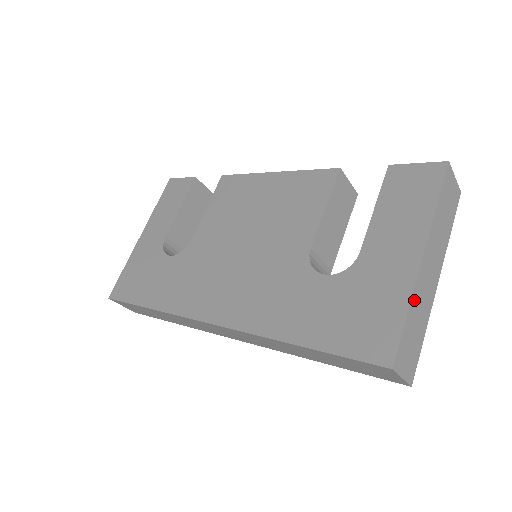
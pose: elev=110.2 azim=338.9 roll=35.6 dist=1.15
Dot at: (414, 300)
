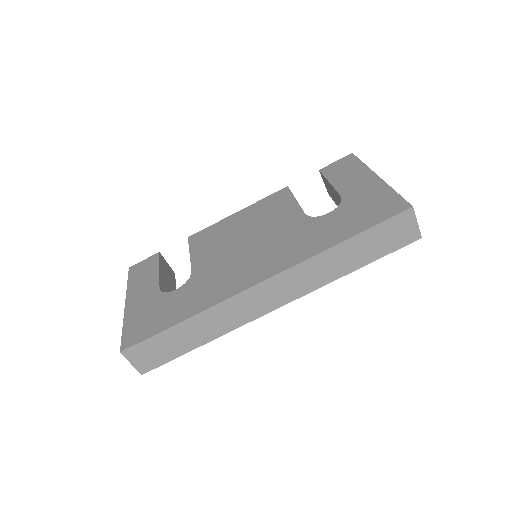
Dot at: occluded
